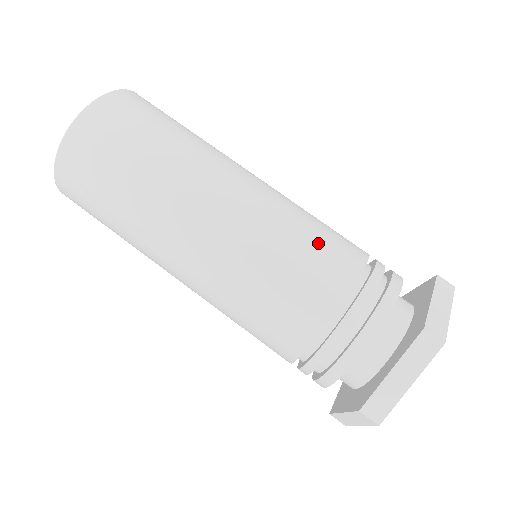
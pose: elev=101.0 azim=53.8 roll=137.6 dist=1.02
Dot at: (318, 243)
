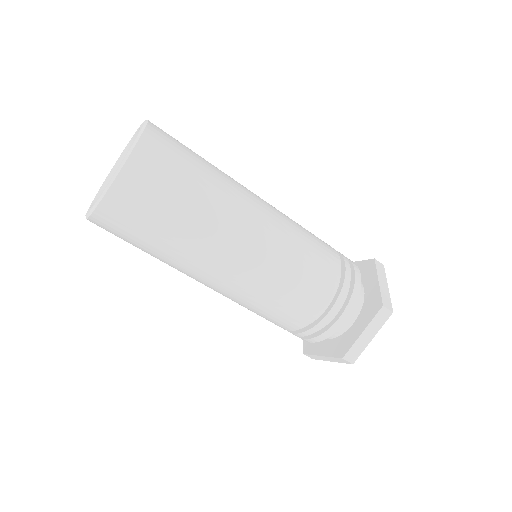
Dot at: (291, 300)
